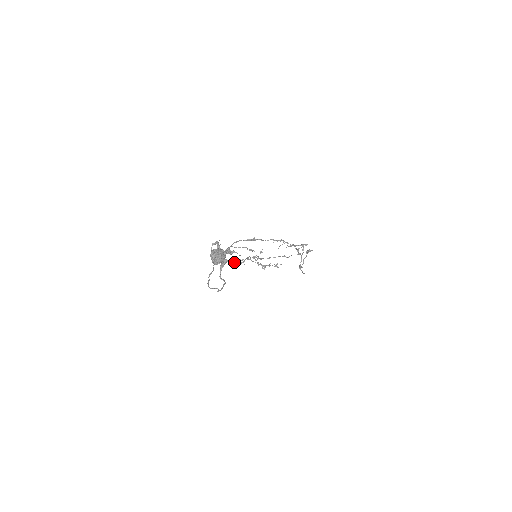
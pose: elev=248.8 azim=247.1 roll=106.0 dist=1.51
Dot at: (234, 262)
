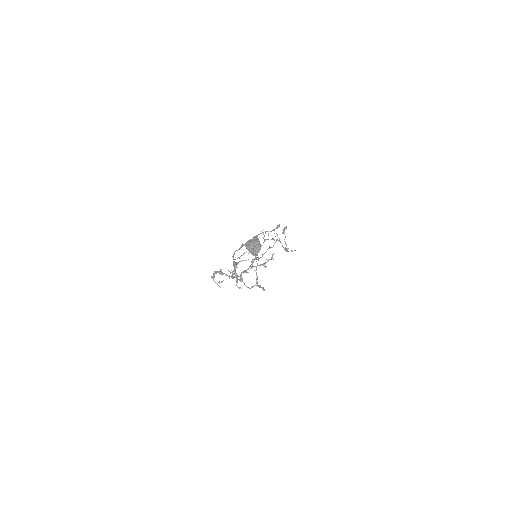
Dot at: (246, 270)
